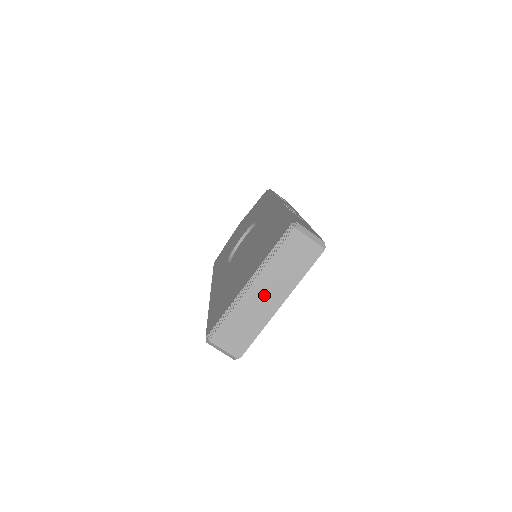
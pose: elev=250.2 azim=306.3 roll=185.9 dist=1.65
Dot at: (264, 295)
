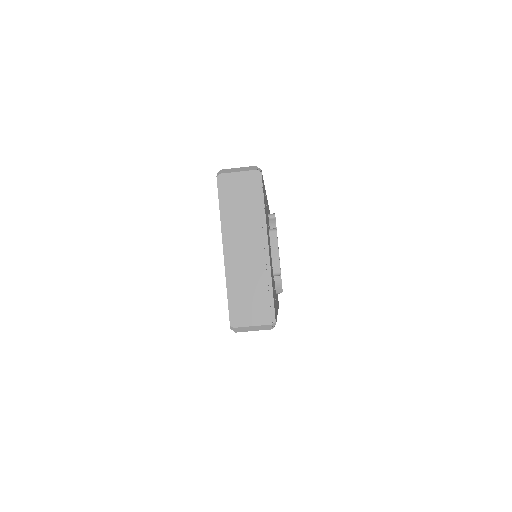
Dot at: (244, 249)
